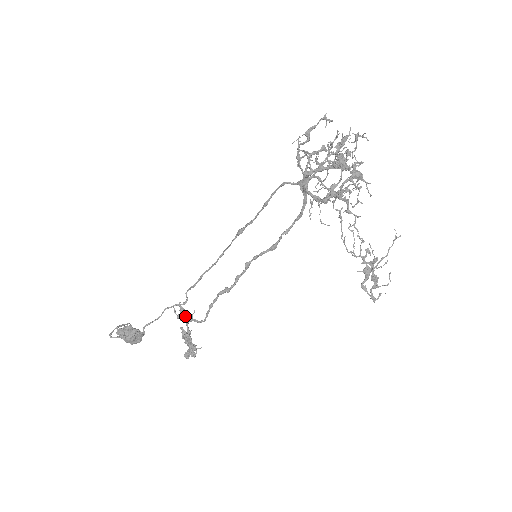
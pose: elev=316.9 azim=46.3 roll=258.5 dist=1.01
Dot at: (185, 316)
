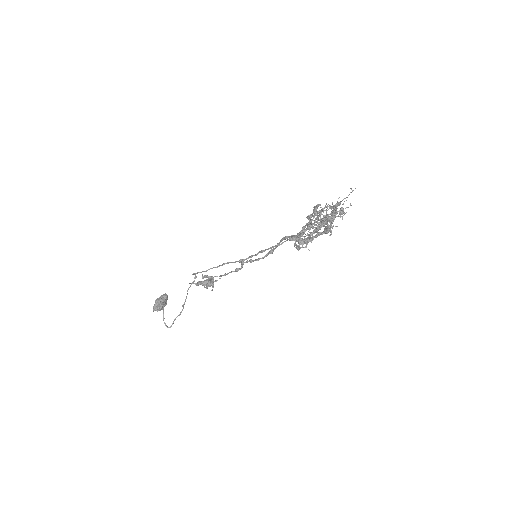
Dot at: occluded
